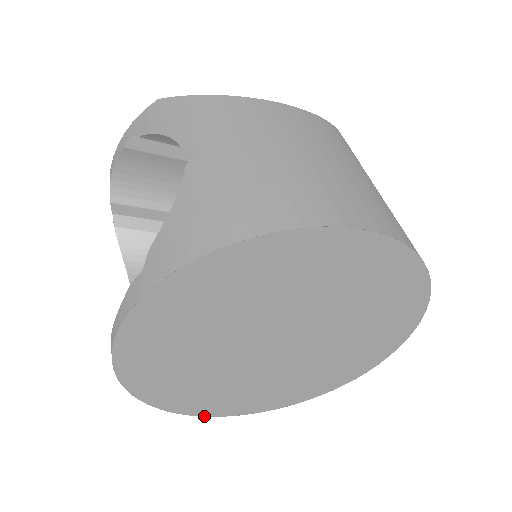
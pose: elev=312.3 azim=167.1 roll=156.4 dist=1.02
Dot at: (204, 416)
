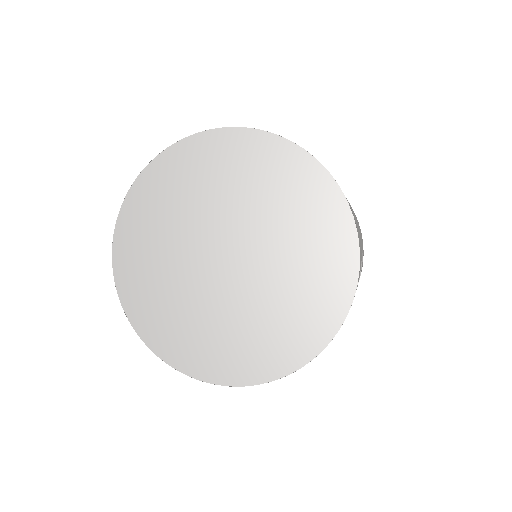
Dot at: (172, 367)
